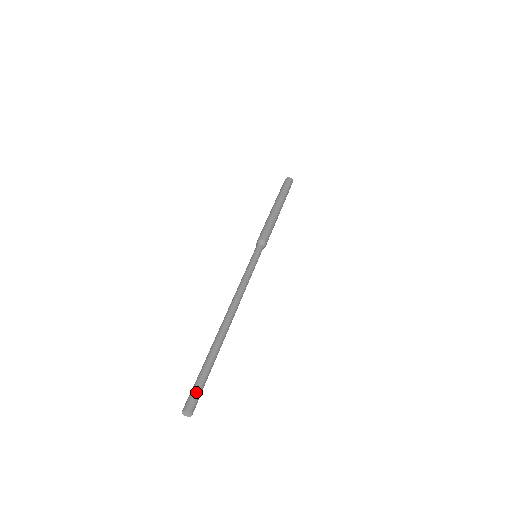
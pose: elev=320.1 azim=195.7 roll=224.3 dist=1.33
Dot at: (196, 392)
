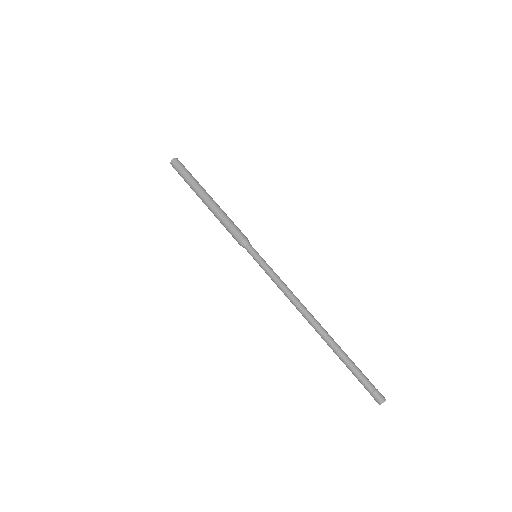
Dot at: (369, 389)
